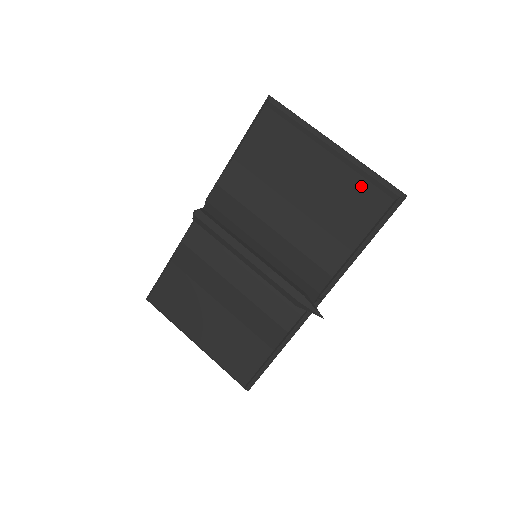
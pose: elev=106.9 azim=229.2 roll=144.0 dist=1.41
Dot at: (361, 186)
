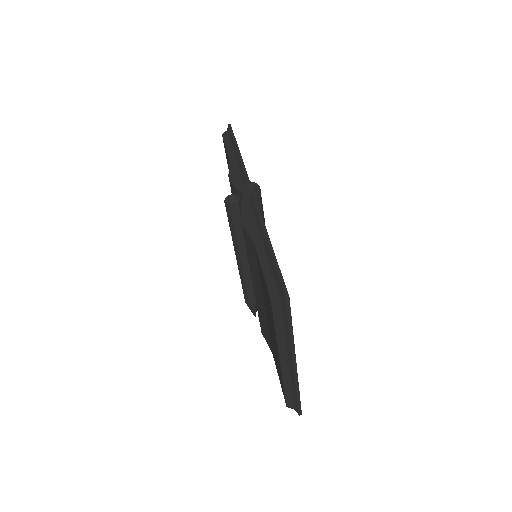
Dot at: occluded
